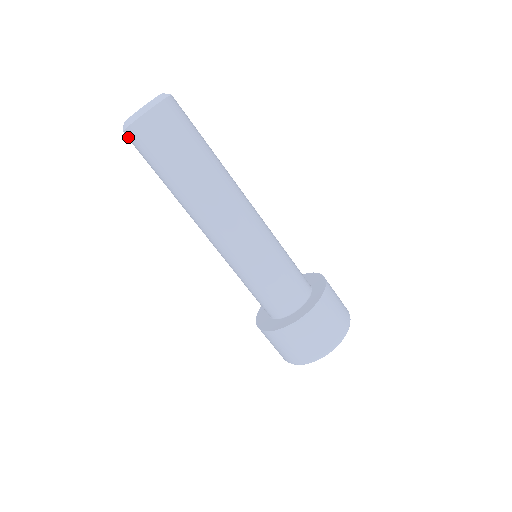
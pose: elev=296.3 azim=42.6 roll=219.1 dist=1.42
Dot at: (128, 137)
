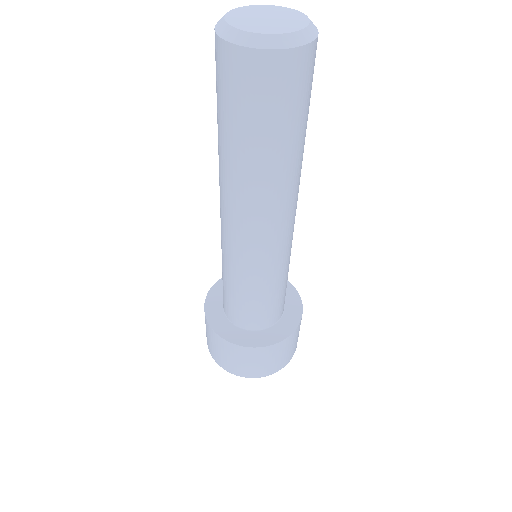
Dot at: occluded
